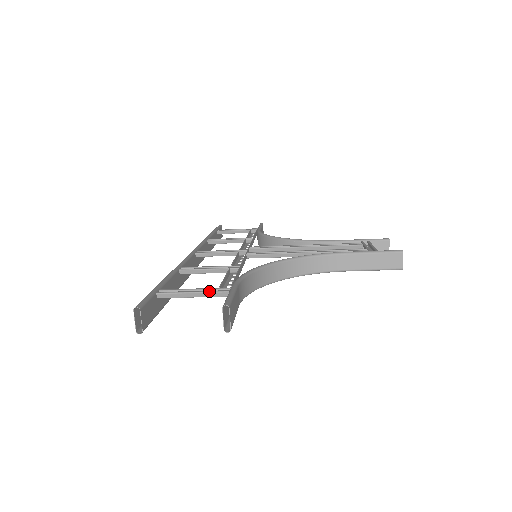
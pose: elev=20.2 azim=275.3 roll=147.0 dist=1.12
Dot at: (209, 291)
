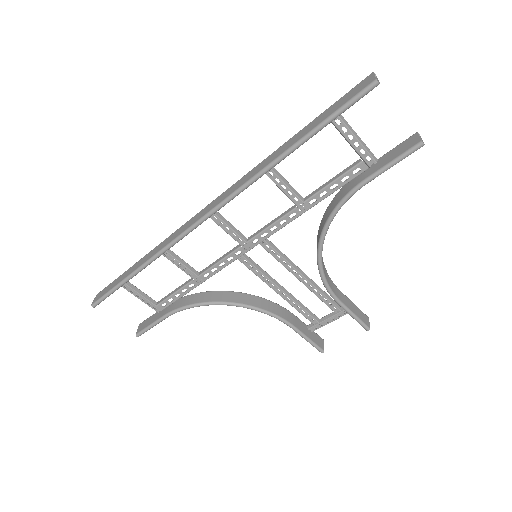
Dot at: (366, 146)
